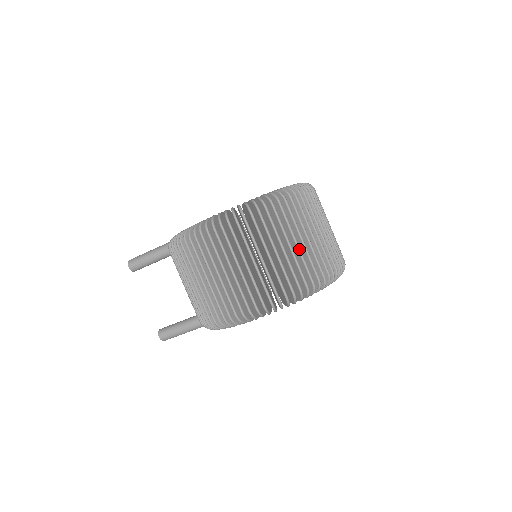
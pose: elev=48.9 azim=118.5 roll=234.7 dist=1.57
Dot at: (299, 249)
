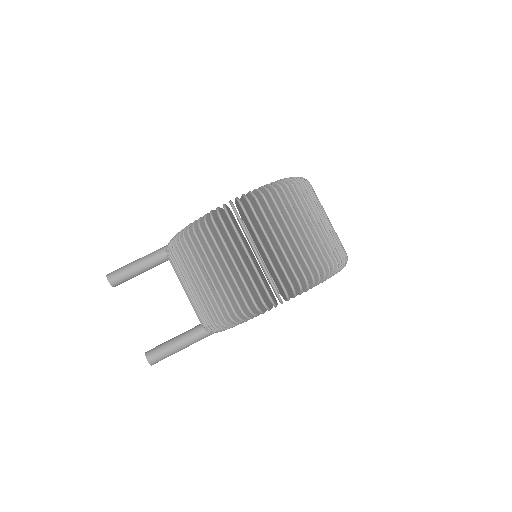
Dot at: (320, 228)
